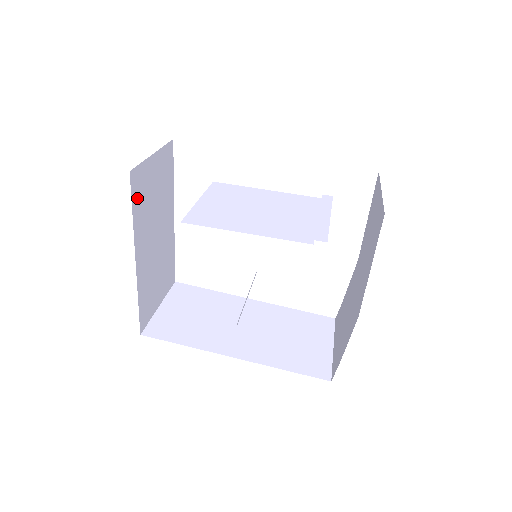
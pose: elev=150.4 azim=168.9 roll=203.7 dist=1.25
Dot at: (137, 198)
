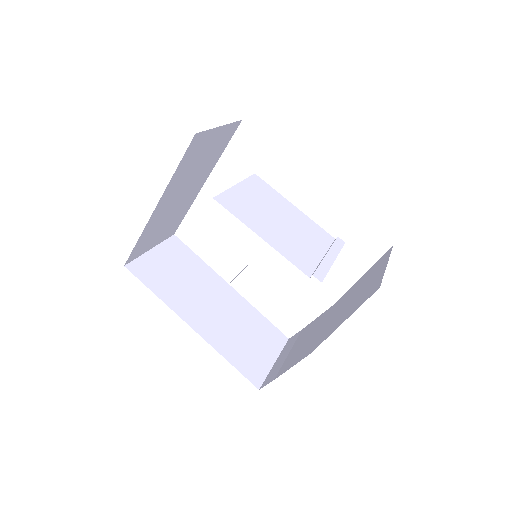
Dot at: (188, 157)
